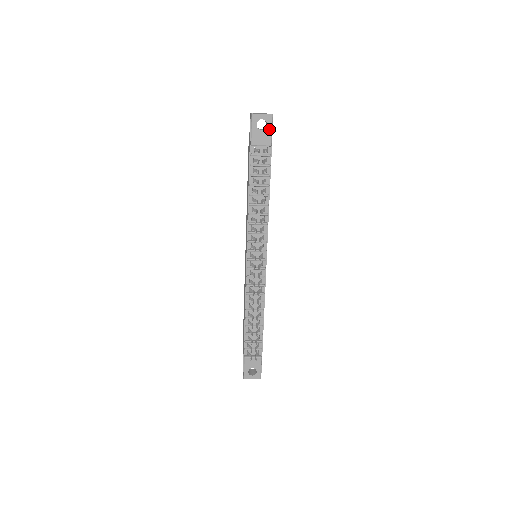
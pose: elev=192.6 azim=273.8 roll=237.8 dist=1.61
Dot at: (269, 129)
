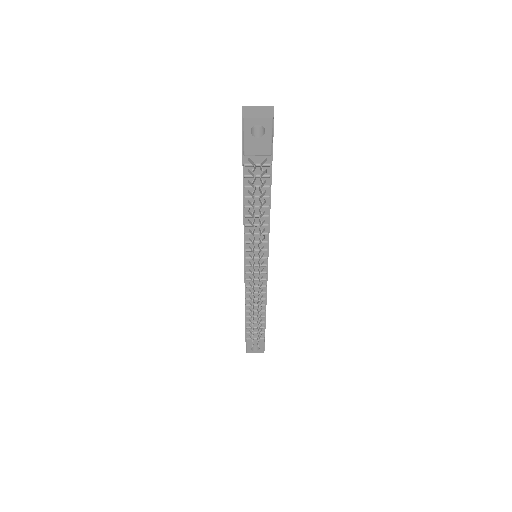
Dot at: (268, 136)
